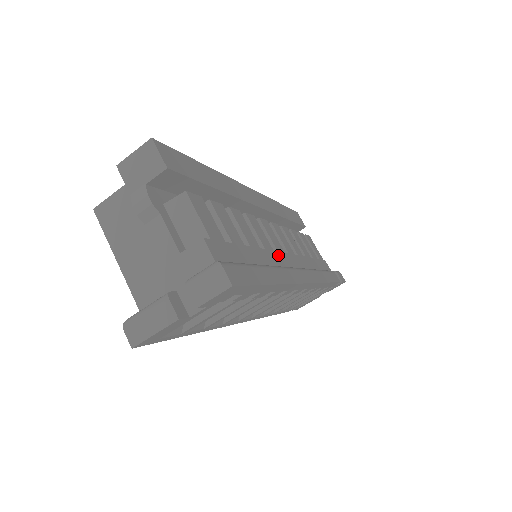
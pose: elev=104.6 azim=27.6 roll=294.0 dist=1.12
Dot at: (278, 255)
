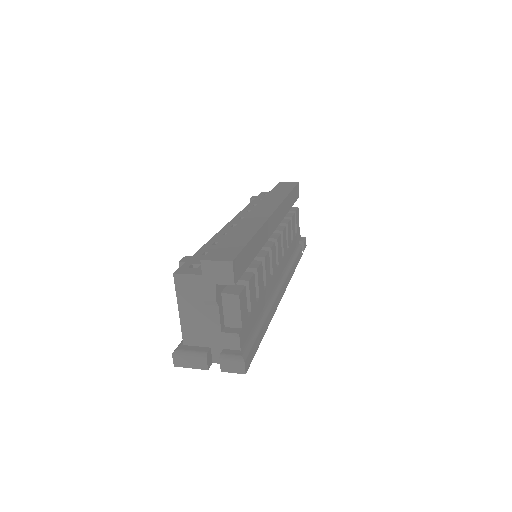
Dot at: (272, 280)
